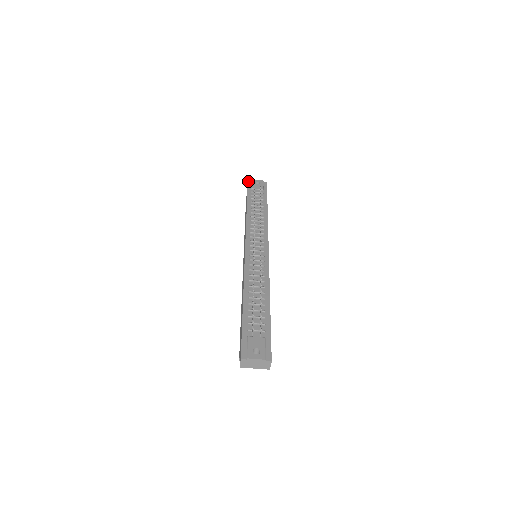
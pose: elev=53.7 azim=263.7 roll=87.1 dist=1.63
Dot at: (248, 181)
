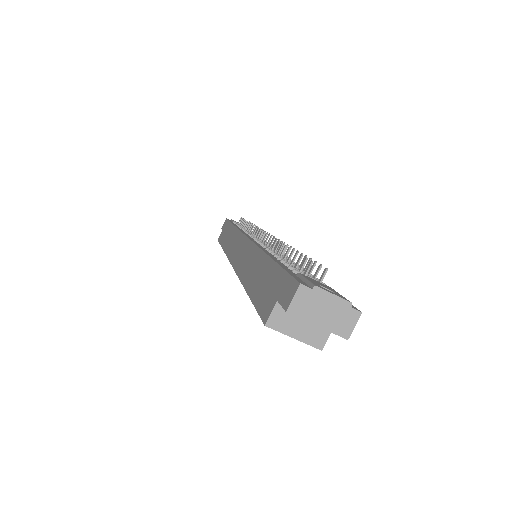
Dot at: occluded
